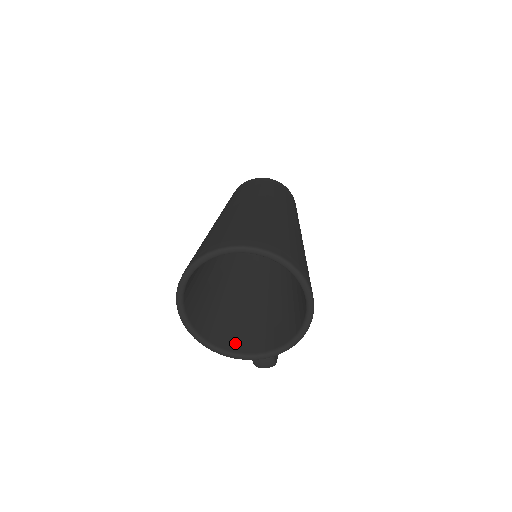
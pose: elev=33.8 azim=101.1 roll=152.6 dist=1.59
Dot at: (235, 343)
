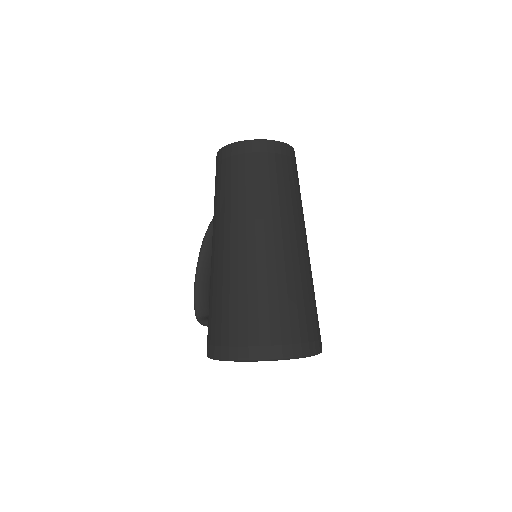
Dot at: occluded
